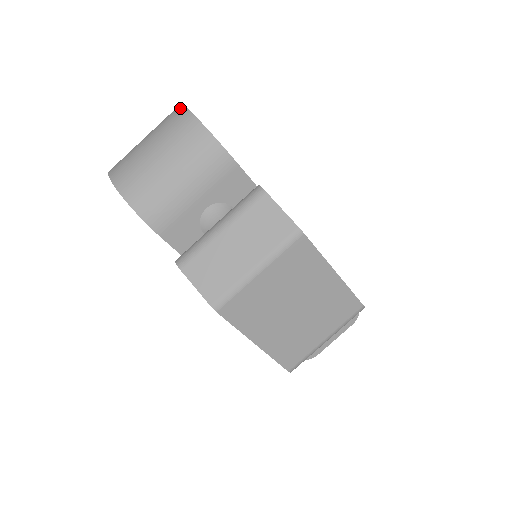
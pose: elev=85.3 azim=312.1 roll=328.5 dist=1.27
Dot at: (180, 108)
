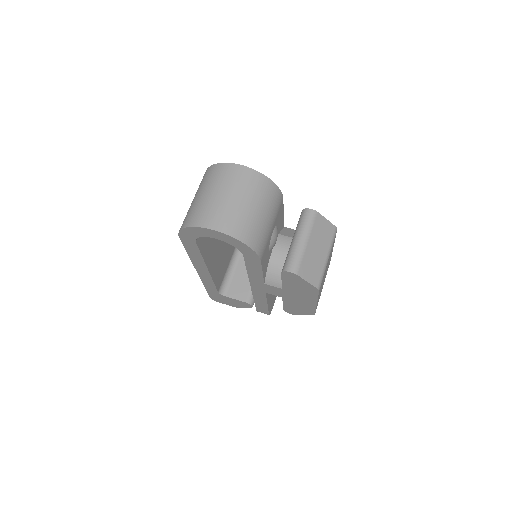
Dot at: (240, 168)
